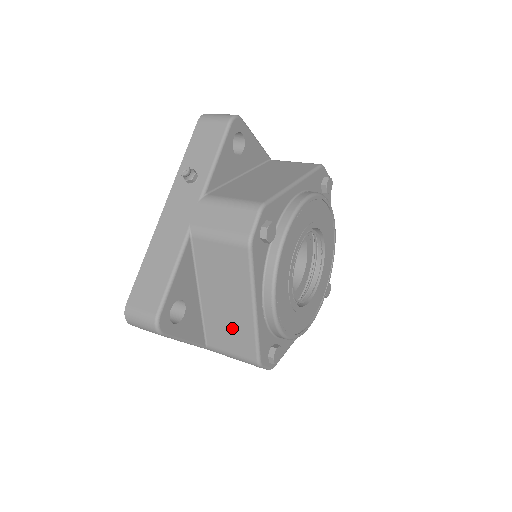
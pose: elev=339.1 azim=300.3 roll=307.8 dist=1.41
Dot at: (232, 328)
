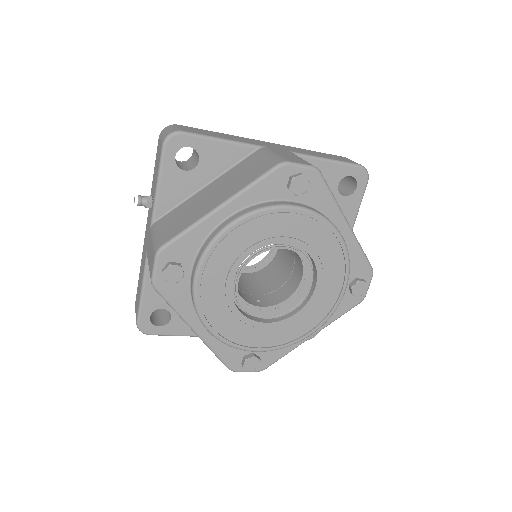
Dot at: occluded
